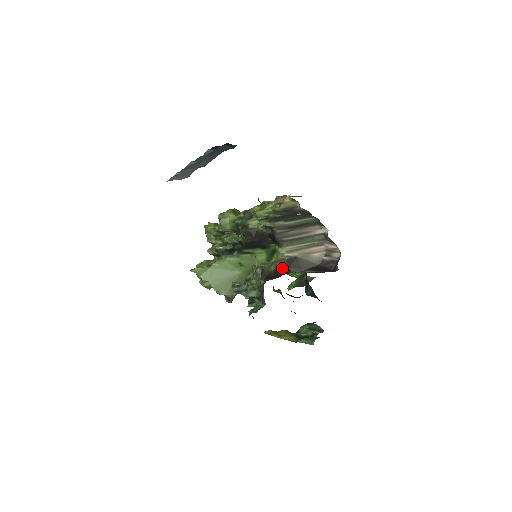
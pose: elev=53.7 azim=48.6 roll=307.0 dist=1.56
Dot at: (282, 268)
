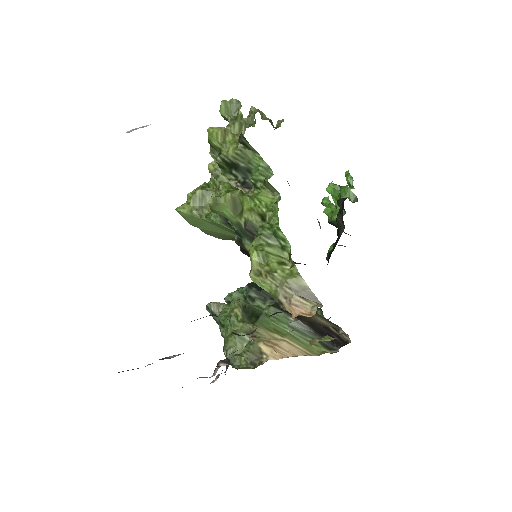
Dot at: occluded
